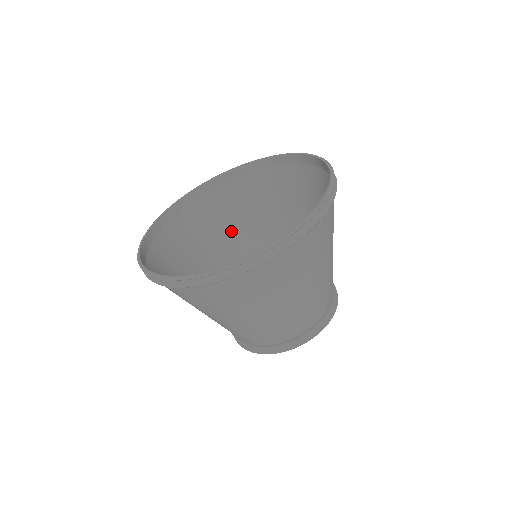
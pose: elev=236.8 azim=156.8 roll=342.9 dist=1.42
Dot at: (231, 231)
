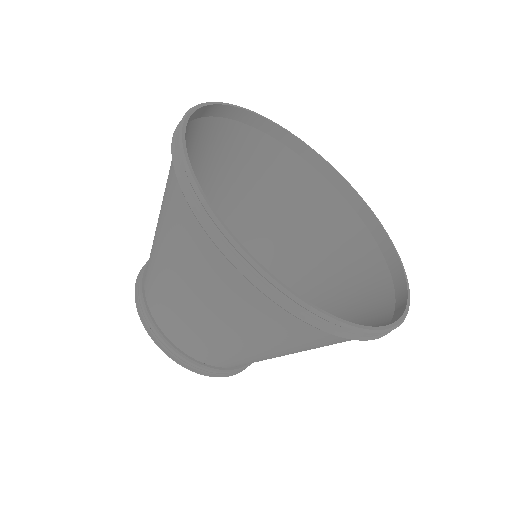
Dot at: (228, 183)
